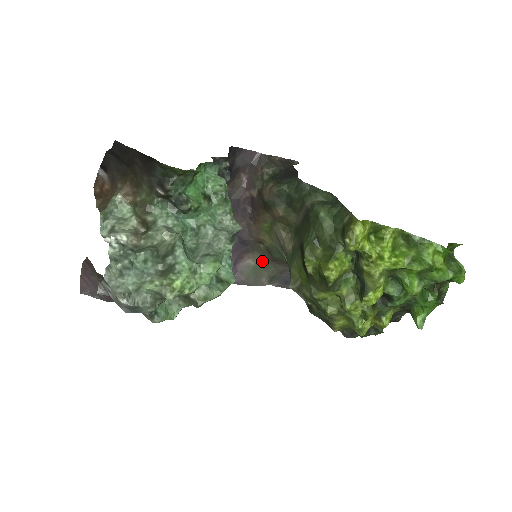
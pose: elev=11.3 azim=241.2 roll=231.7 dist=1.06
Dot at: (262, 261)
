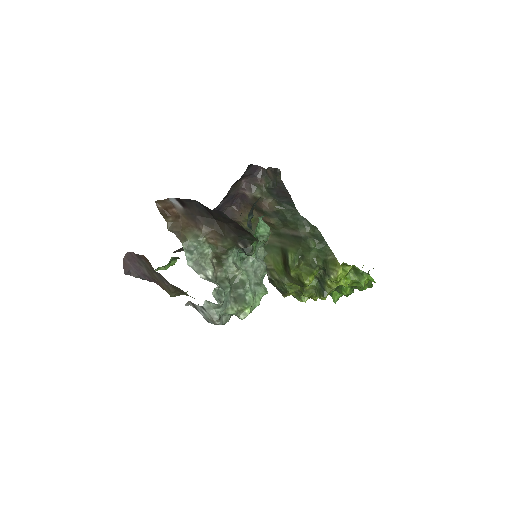
Dot at: occluded
